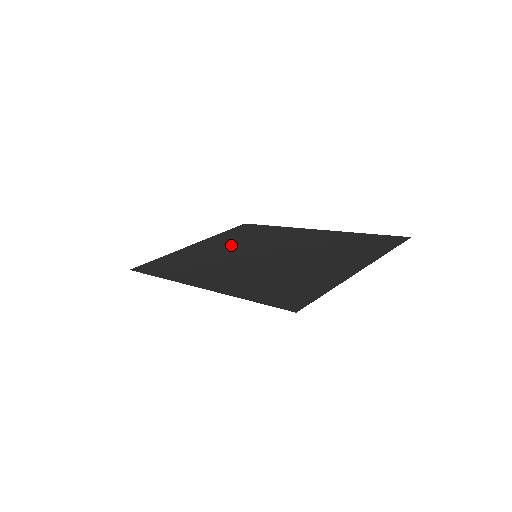
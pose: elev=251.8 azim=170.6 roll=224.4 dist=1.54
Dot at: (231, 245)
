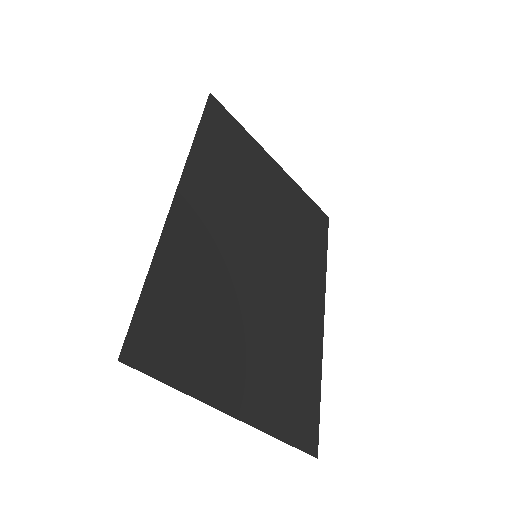
Dot at: (278, 214)
